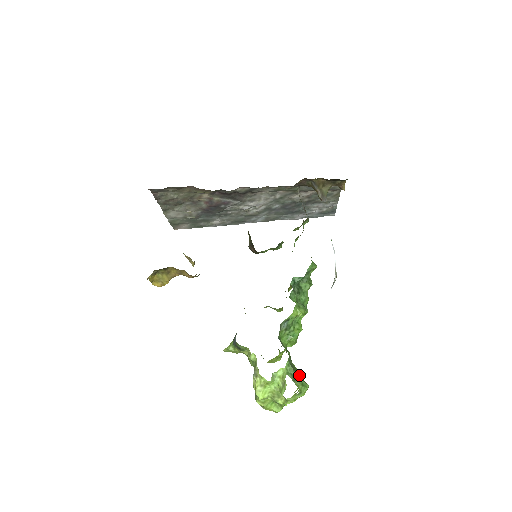
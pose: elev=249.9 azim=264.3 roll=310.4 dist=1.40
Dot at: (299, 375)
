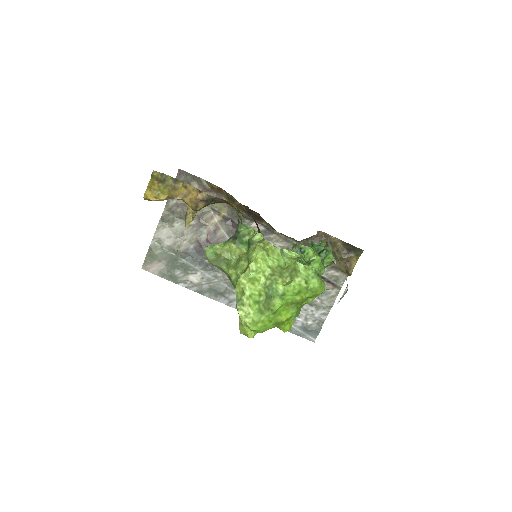
Dot at: occluded
